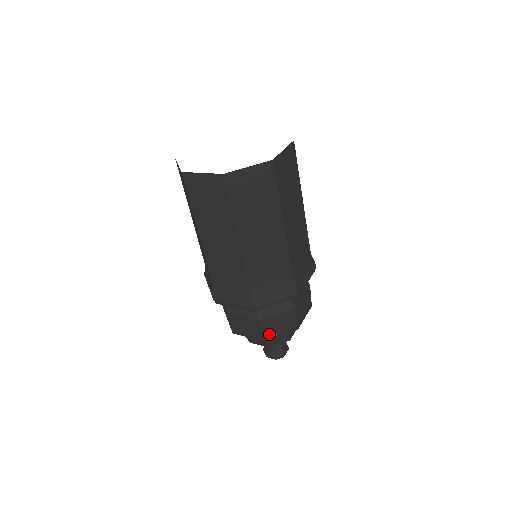
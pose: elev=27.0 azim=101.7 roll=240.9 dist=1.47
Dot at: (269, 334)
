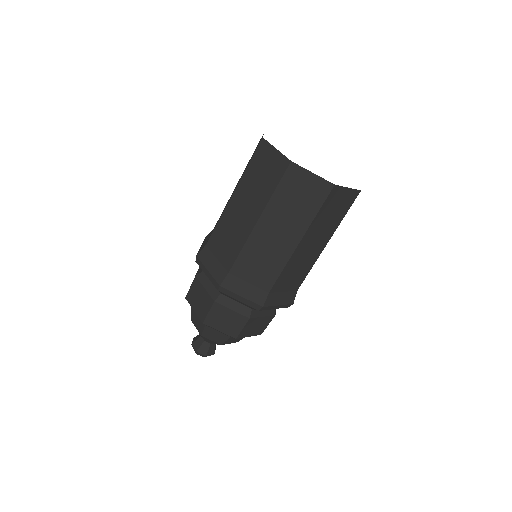
Dot at: (244, 333)
